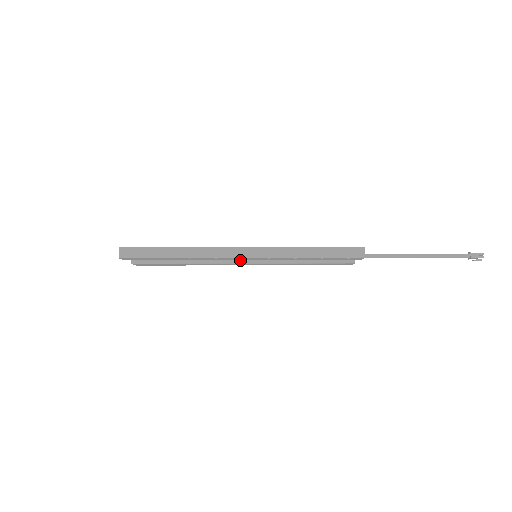
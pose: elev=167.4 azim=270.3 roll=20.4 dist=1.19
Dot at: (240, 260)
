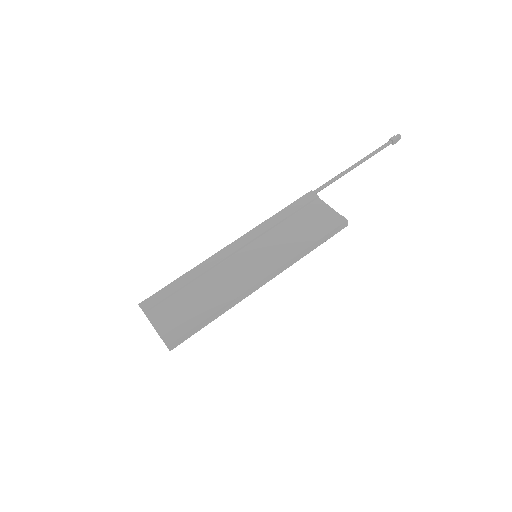
Dot at: occluded
